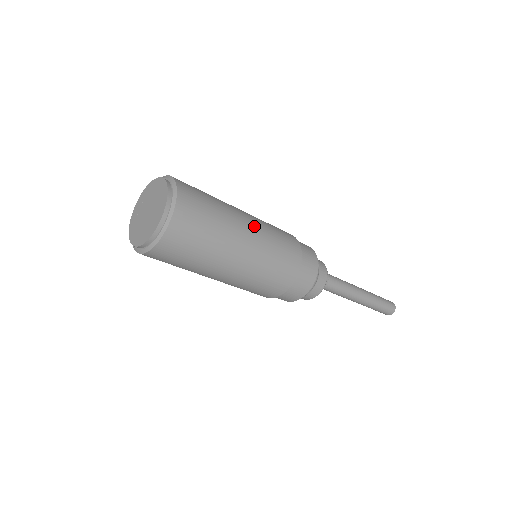
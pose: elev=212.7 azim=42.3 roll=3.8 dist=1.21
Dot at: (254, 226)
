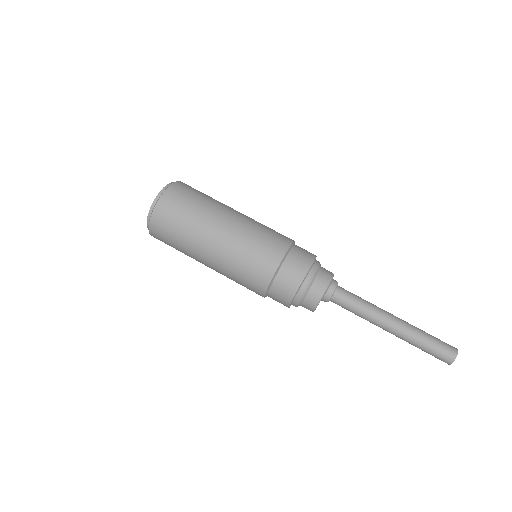
Dot at: (240, 217)
